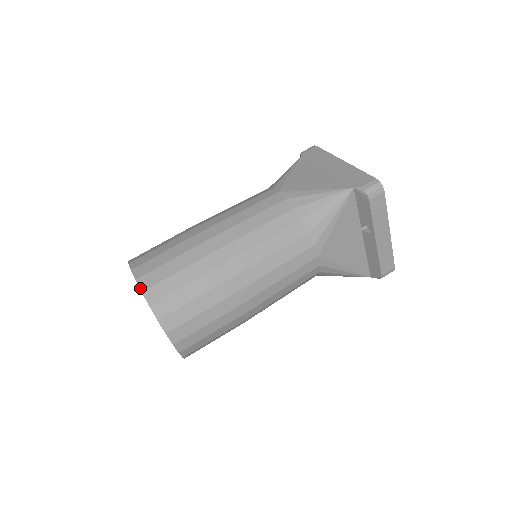
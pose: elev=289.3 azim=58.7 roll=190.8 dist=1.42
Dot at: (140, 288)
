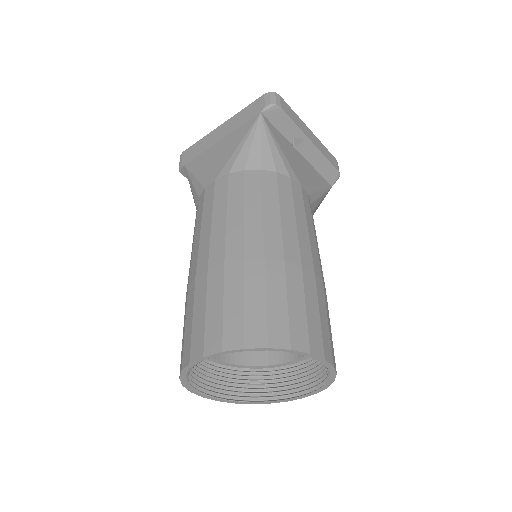
Dot at: (238, 349)
